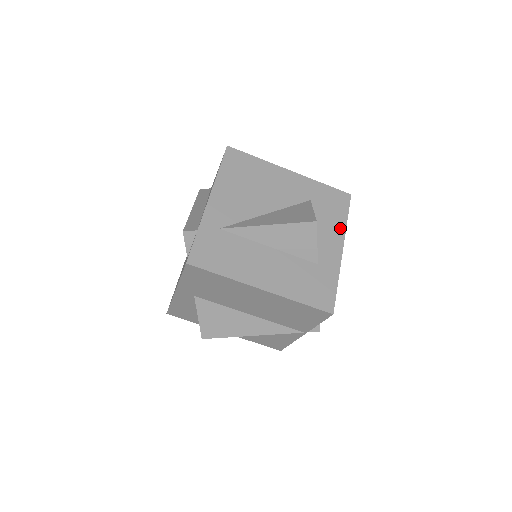
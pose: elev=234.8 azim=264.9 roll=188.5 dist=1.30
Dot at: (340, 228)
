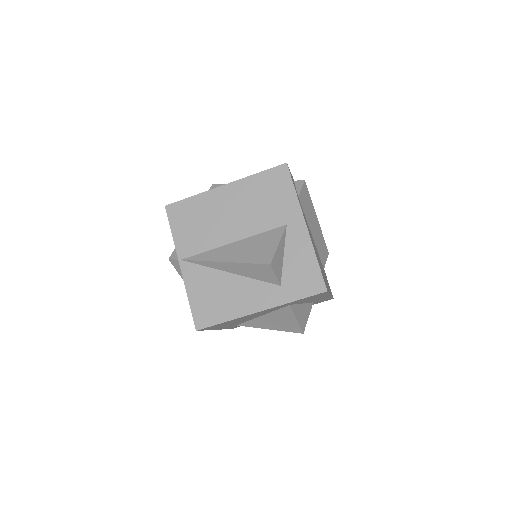
Dot at: occluded
